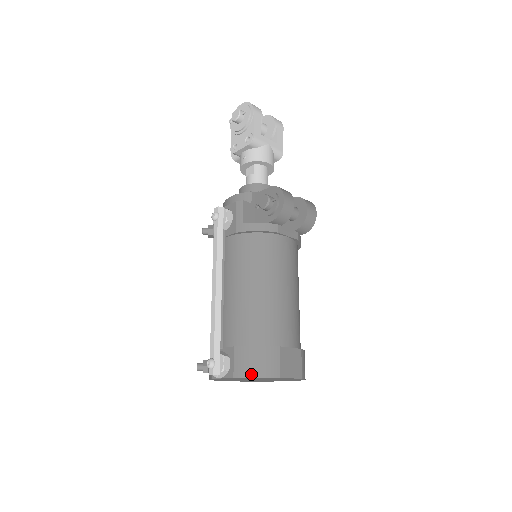
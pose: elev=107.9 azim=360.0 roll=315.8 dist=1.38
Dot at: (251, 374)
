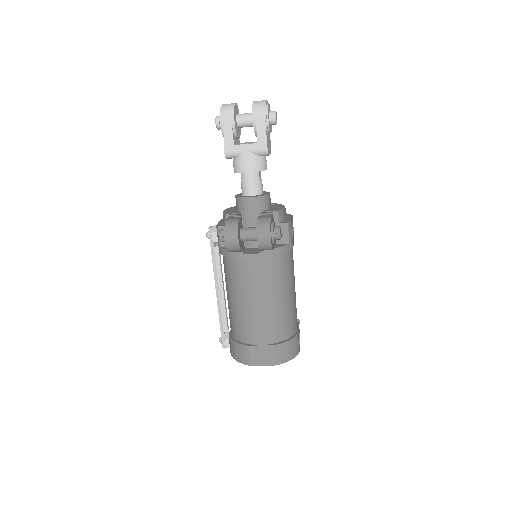
Dot at: (234, 358)
